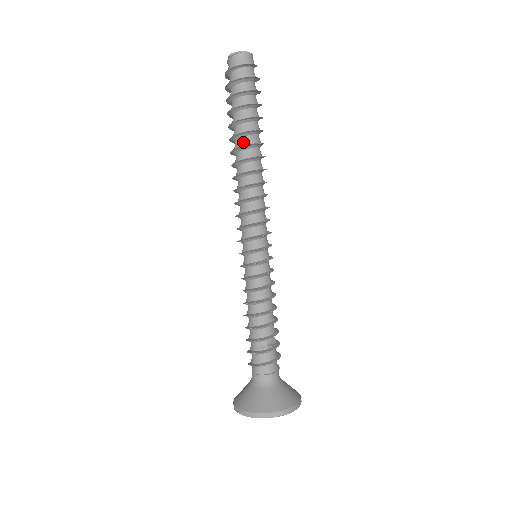
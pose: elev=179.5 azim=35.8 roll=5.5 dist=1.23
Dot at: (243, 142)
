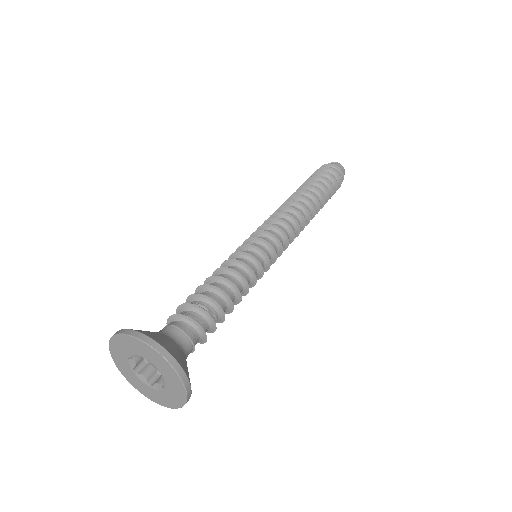
Dot at: (309, 192)
